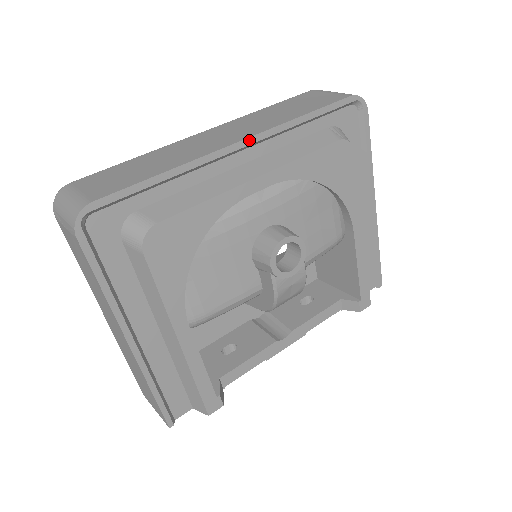
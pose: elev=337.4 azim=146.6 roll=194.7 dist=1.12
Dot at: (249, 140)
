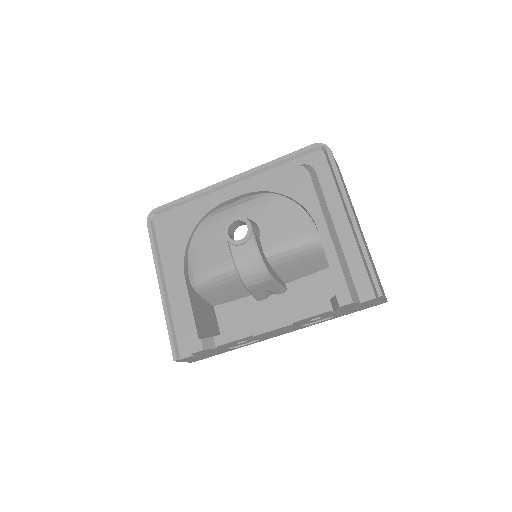
Dot at: (237, 176)
